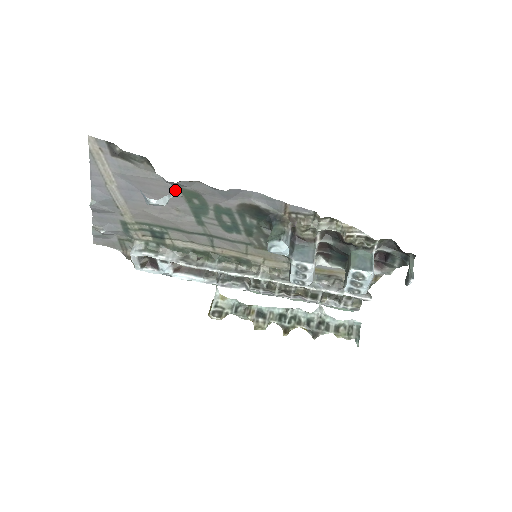
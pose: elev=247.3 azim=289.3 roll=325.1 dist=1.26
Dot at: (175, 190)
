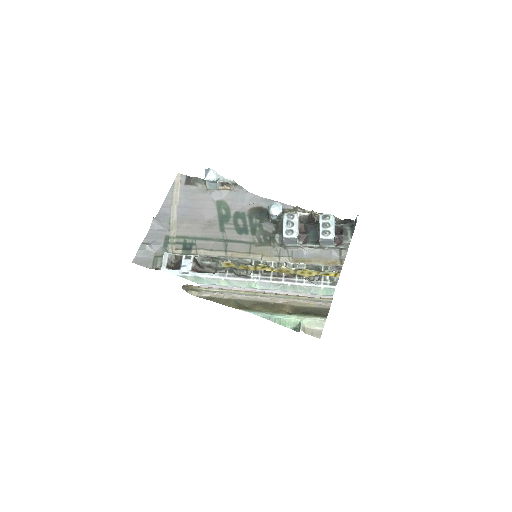
Dot at: (214, 203)
